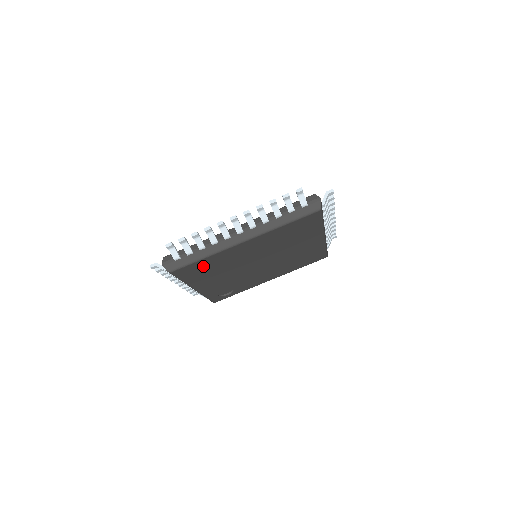
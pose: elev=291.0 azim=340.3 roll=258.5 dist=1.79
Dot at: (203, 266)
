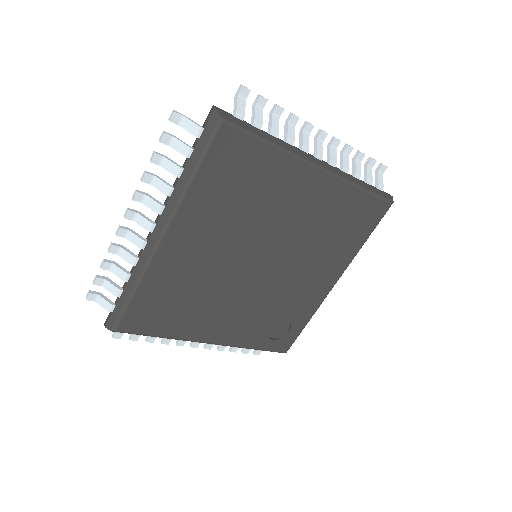
Dot at: (157, 302)
